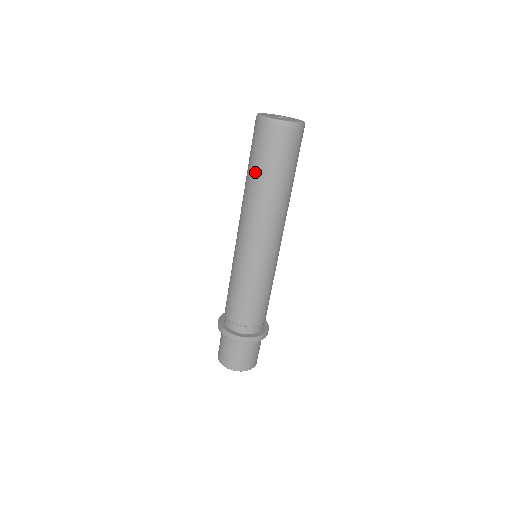
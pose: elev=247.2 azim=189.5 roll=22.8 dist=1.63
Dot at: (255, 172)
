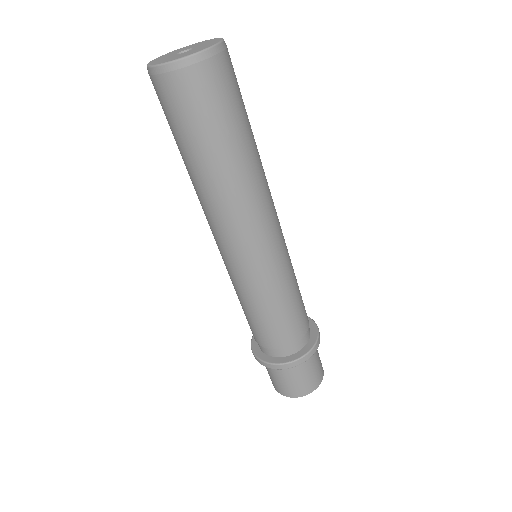
Dot at: (182, 153)
